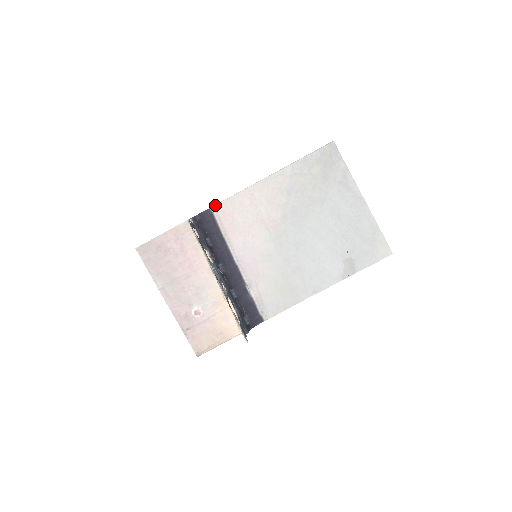
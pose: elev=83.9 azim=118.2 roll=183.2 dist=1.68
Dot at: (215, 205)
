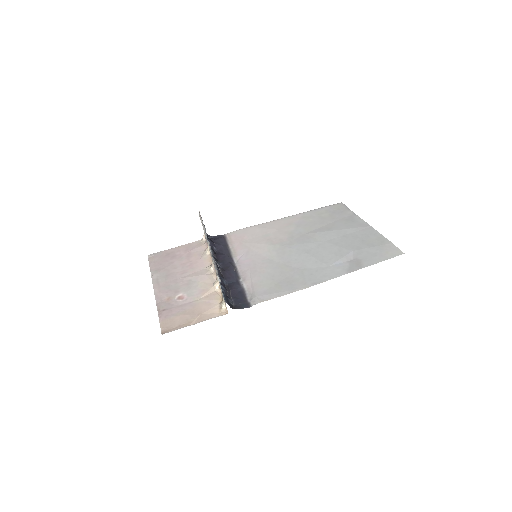
Dot at: (229, 233)
